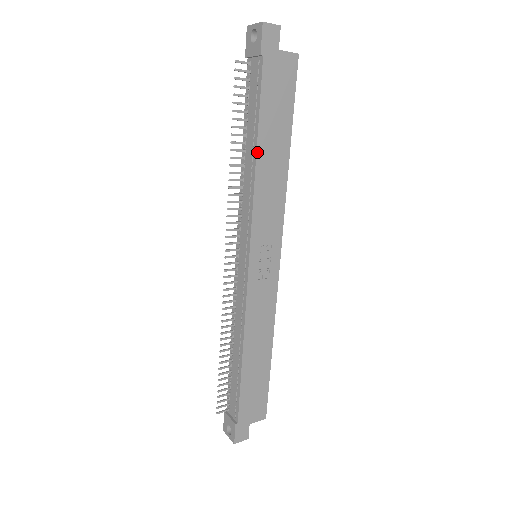
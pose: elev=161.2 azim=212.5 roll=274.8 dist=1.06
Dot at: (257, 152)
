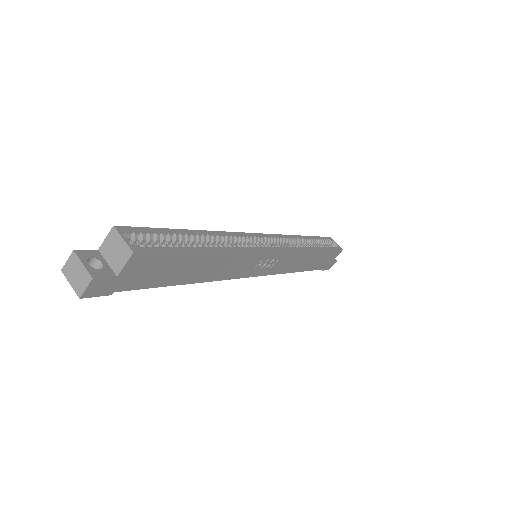
Dot at: (190, 283)
